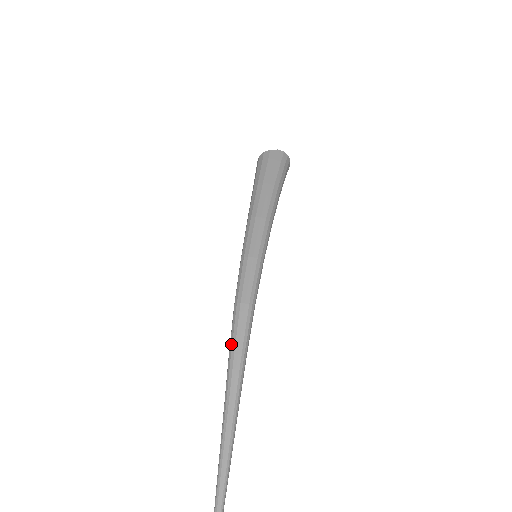
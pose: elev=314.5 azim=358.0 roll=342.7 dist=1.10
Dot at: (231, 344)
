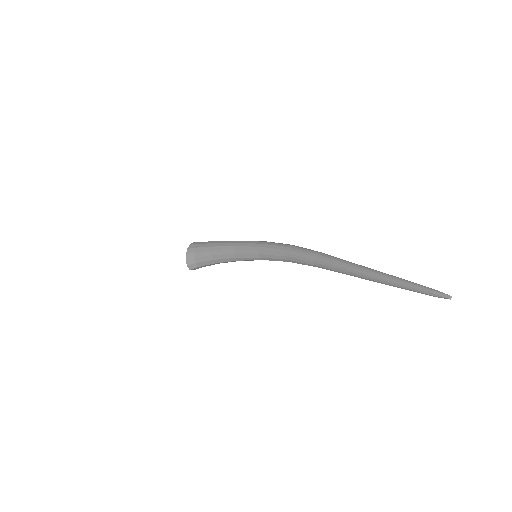
Dot at: occluded
